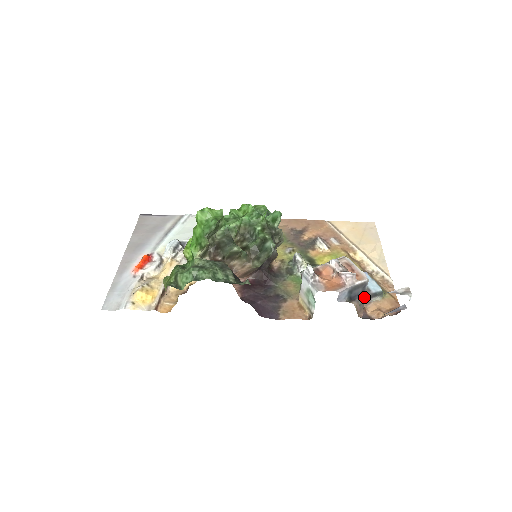
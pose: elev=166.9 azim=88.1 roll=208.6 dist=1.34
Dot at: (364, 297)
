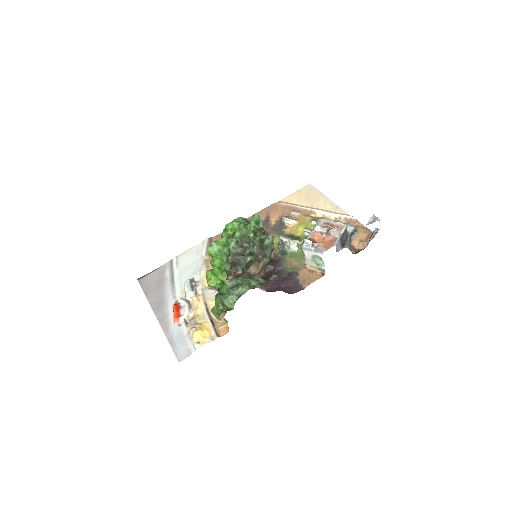
Dot at: (349, 239)
